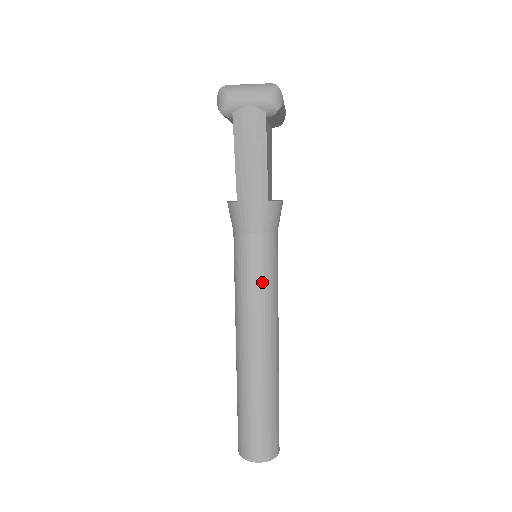
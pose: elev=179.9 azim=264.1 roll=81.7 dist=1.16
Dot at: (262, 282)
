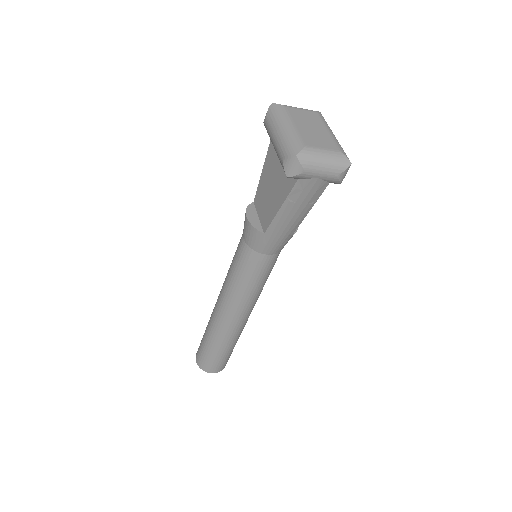
Dot at: (261, 284)
